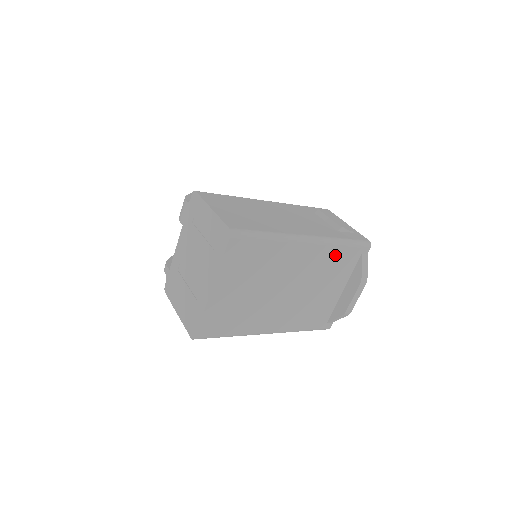
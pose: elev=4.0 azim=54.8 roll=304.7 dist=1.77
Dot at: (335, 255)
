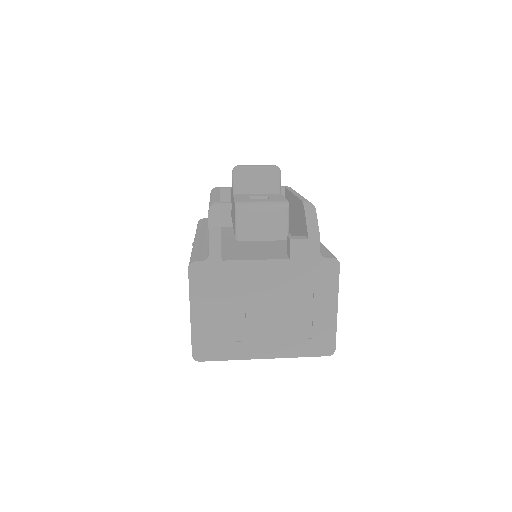
Dot at: occluded
